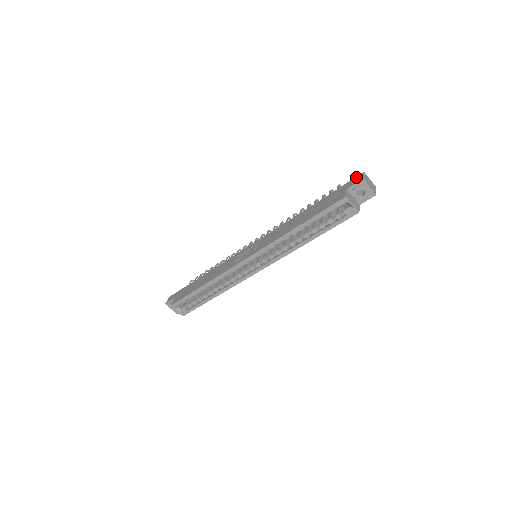
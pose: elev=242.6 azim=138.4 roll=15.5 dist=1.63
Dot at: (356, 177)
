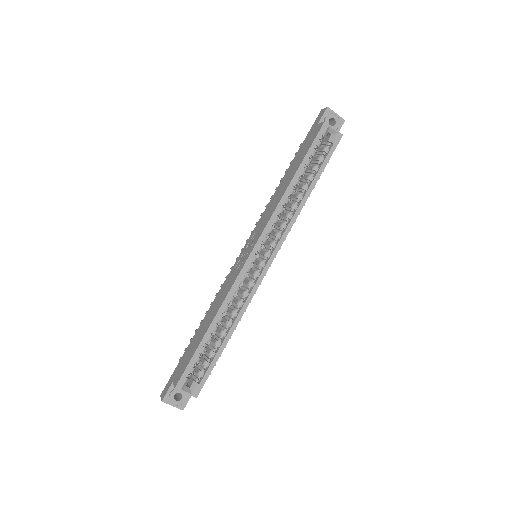
Dot at: occluded
